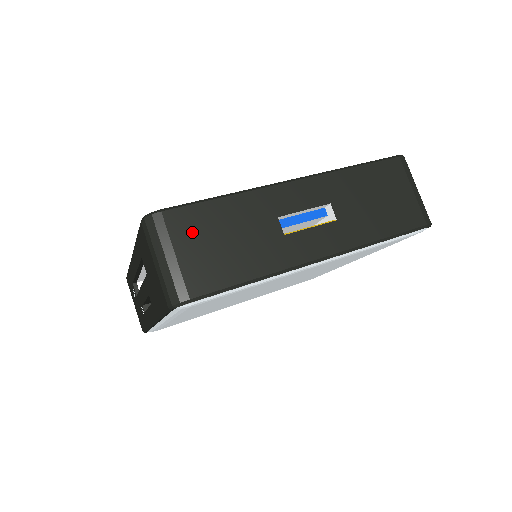
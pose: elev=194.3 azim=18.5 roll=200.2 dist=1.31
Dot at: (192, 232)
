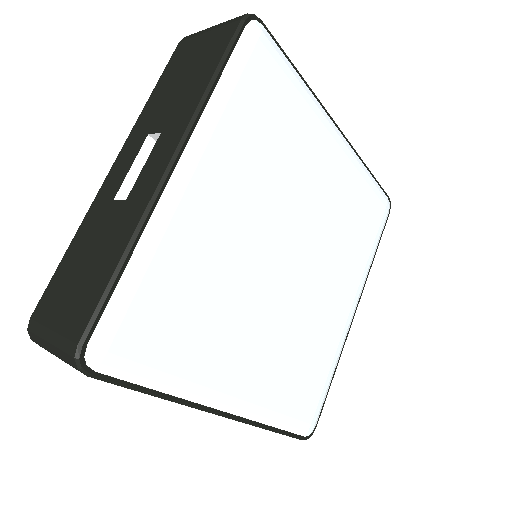
Dot at: (57, 299)
